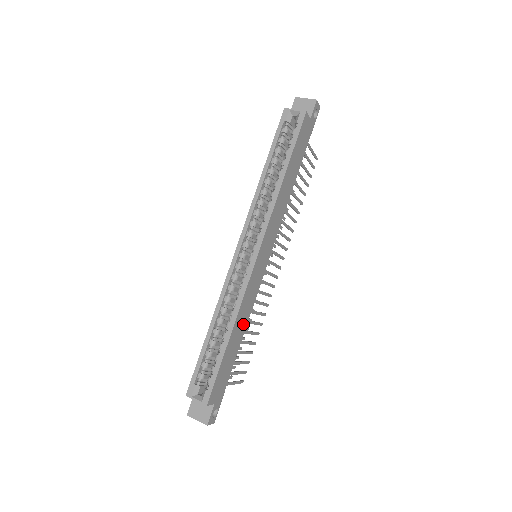
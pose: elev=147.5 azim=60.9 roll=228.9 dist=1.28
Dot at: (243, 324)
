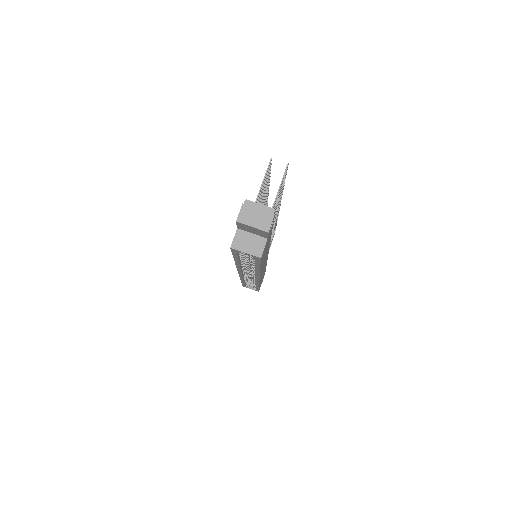
Dot at: (264, 270)
